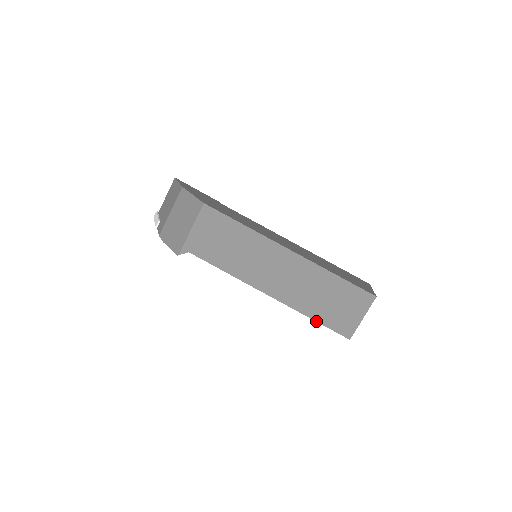
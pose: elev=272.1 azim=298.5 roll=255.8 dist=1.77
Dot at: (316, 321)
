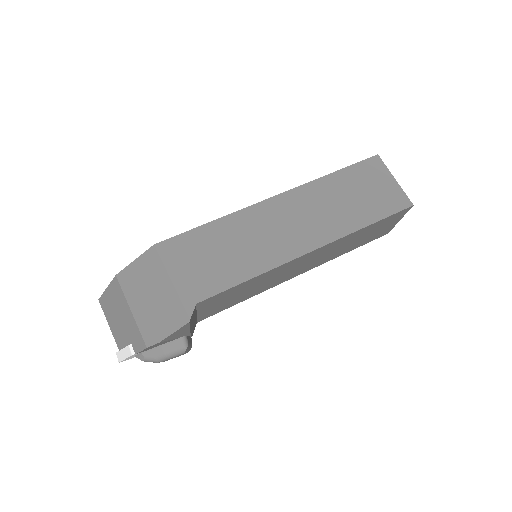
Dot at: (373, 223)
